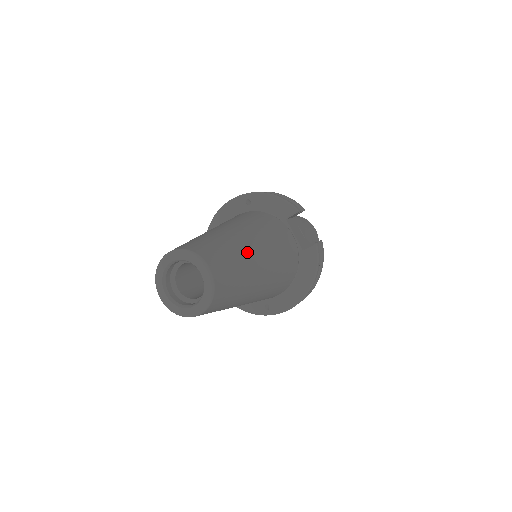
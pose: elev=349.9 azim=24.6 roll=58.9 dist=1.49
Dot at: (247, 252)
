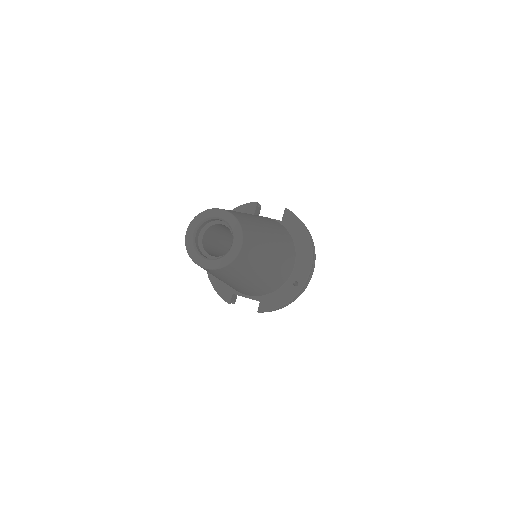
Dot at: occluded
